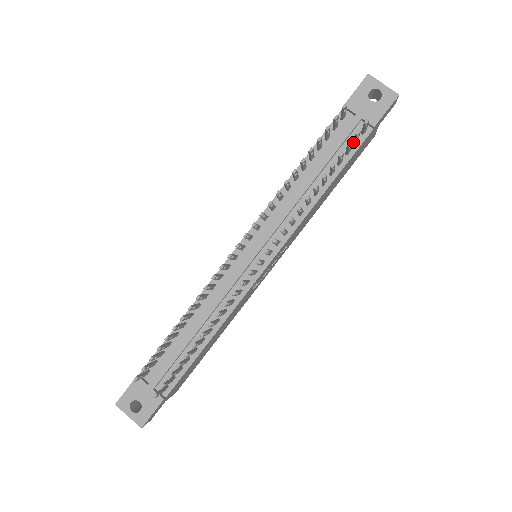
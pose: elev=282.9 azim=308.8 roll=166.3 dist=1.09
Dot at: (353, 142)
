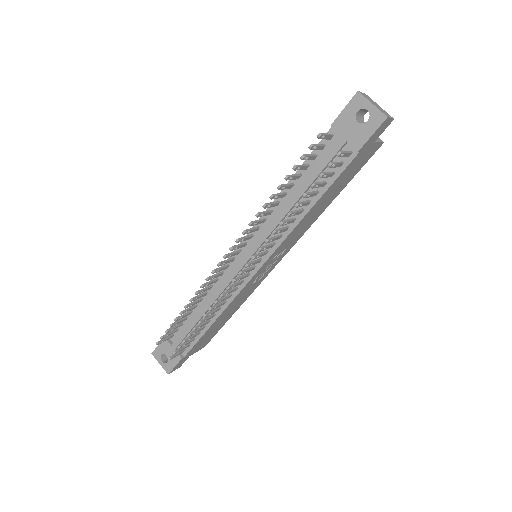
Dot at: occluded
